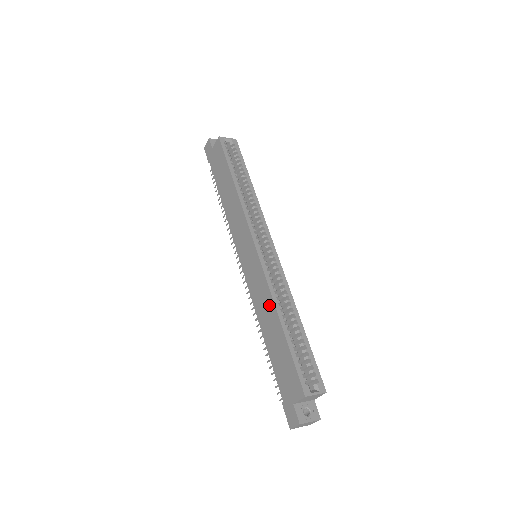
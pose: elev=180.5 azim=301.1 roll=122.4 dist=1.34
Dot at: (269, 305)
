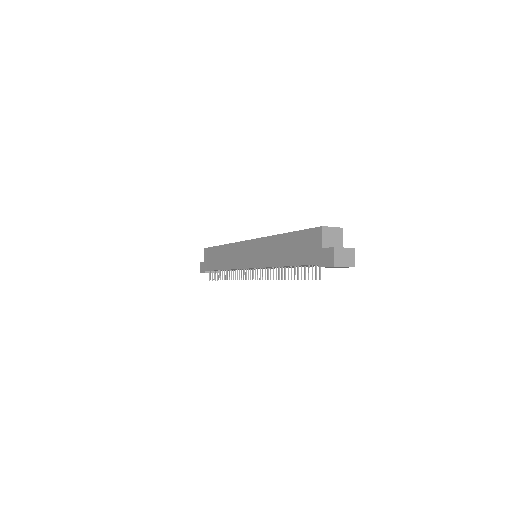
Dot at: (273, 243)
